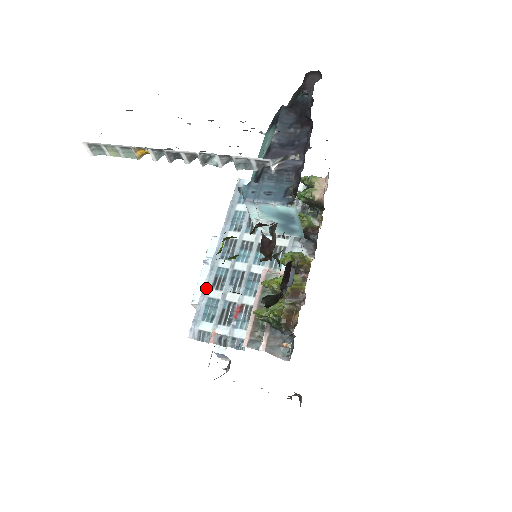
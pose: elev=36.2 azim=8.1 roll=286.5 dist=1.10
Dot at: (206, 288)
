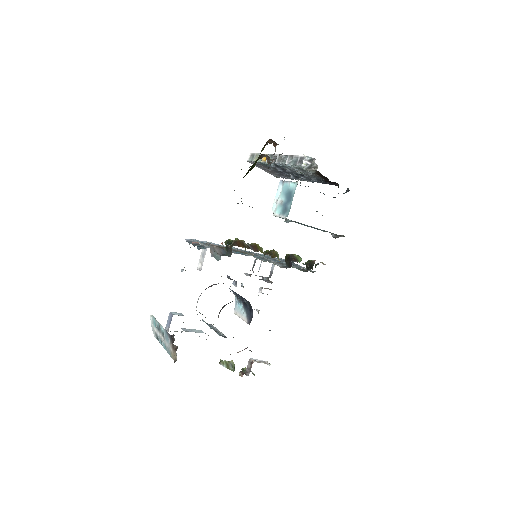
Dot at: (218, 245)
